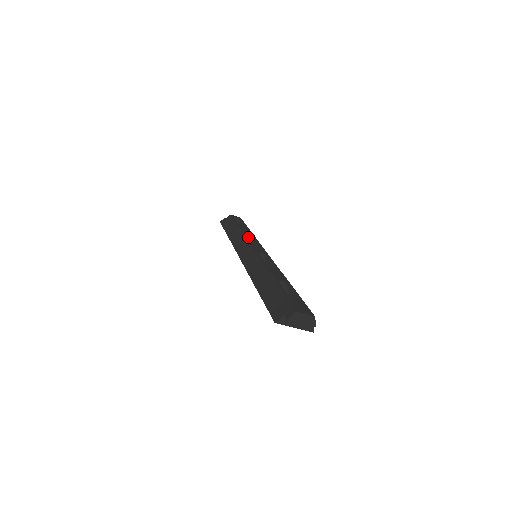
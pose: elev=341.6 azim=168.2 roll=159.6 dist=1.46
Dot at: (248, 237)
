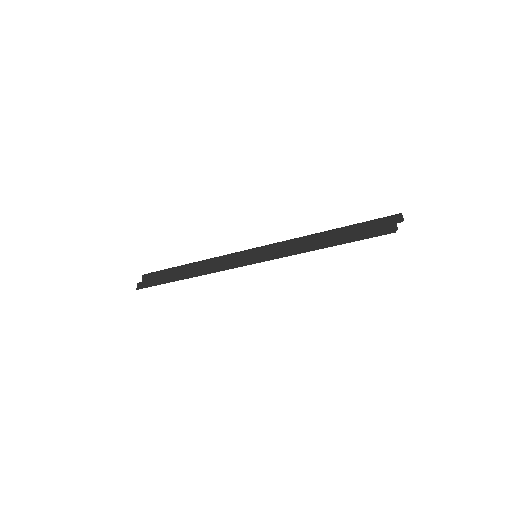
Dot at: occluded
